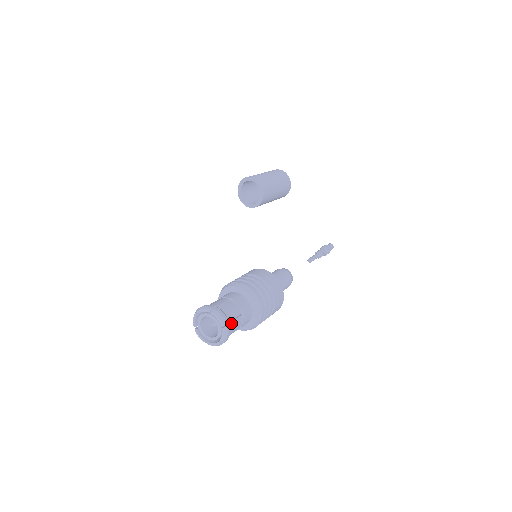
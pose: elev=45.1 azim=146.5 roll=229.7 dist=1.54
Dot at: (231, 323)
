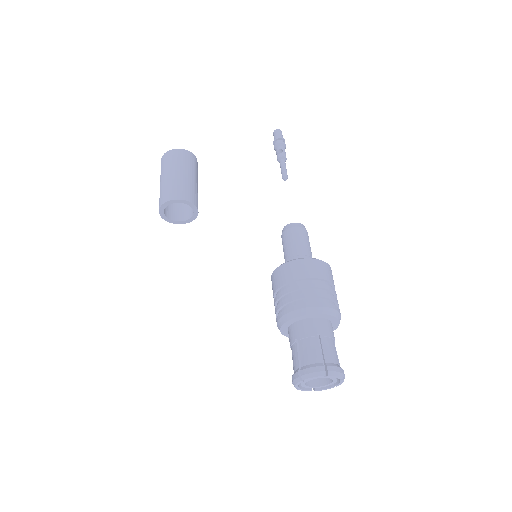
Dot at: (325, 360)
